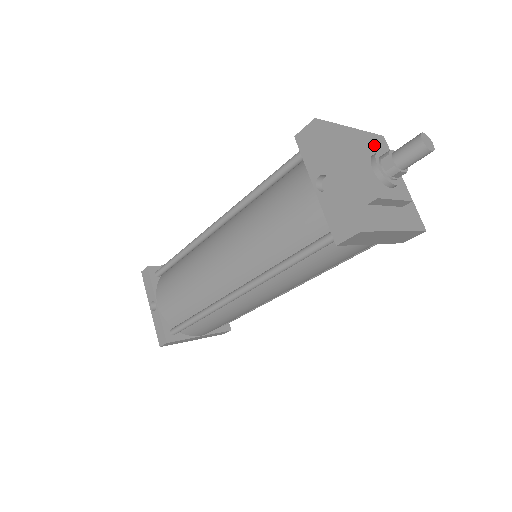
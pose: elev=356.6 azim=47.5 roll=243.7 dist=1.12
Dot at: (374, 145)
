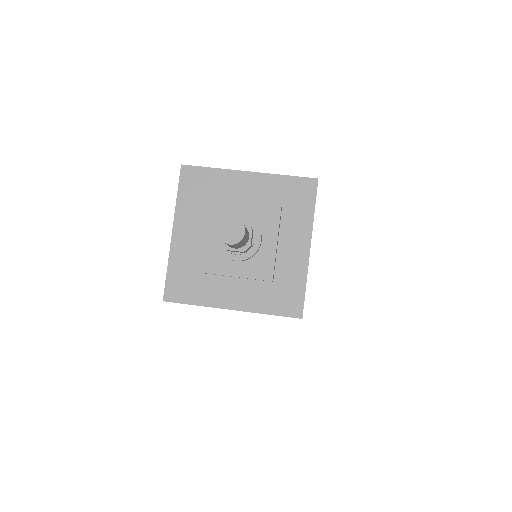
Dot at: (249, 202)
